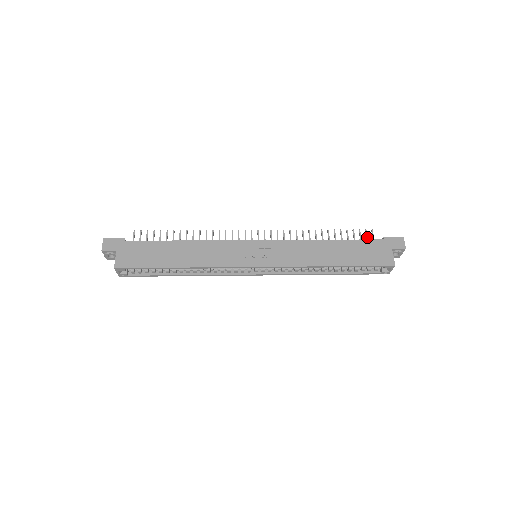
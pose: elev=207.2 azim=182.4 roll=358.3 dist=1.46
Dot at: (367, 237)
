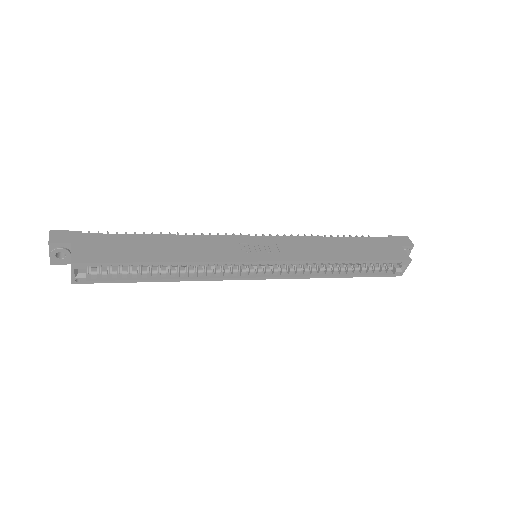
Dot at: occluded
